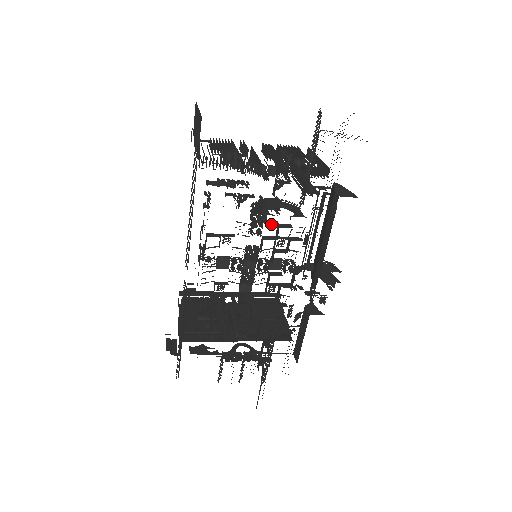
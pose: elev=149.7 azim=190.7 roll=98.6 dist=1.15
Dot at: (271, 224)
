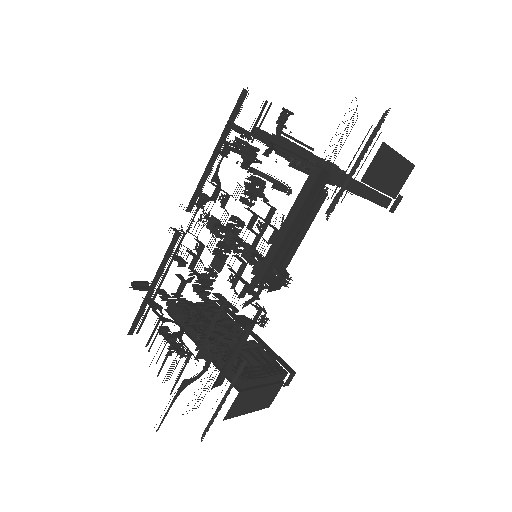
Dot at: (258, 195)
